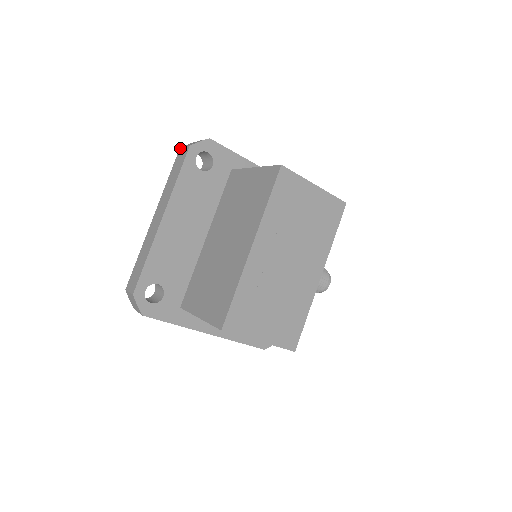
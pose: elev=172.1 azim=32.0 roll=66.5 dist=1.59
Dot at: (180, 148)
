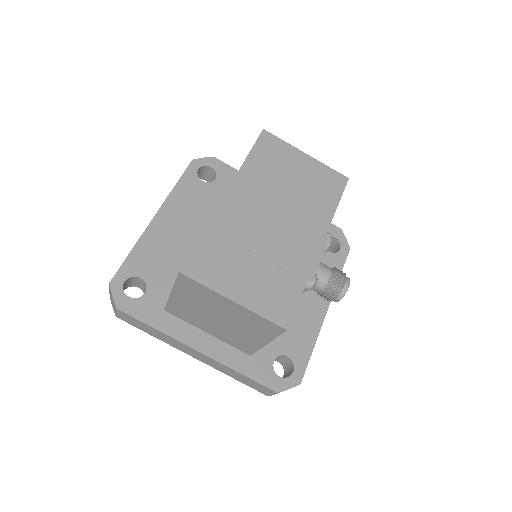
Dot at: occluded
